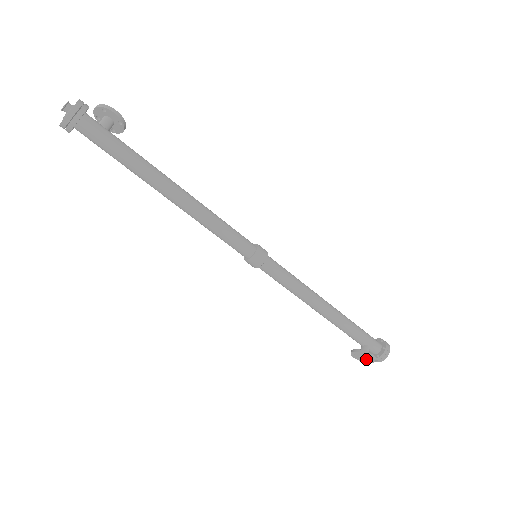
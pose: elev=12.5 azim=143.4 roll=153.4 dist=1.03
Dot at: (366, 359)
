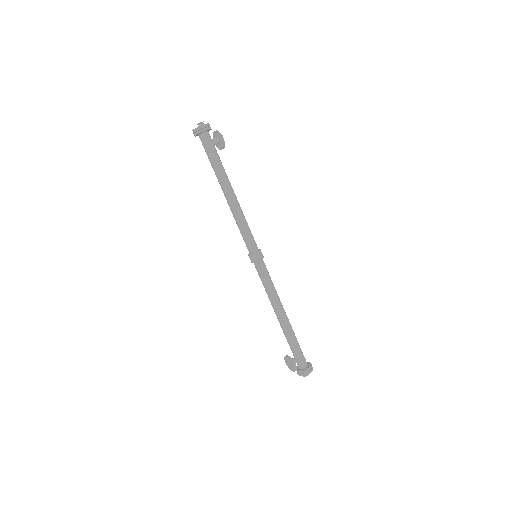
Dot at: (291, 366)
